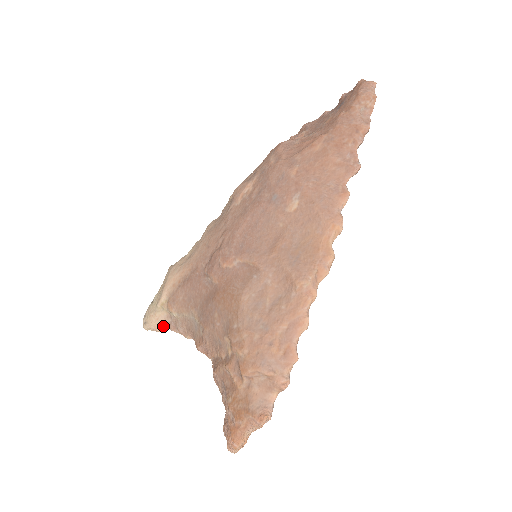
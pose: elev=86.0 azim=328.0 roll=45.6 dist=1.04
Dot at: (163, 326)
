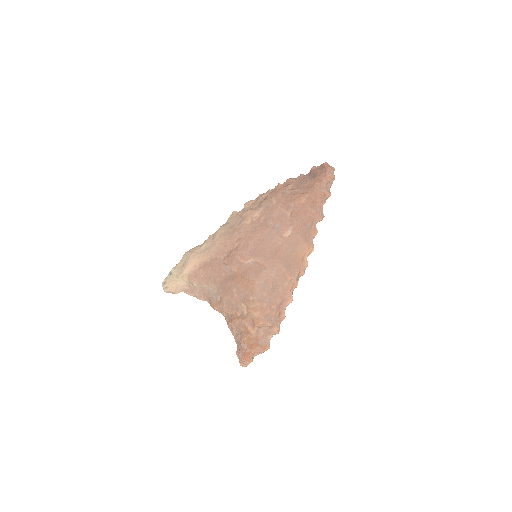
Dot at: (180, 291)
